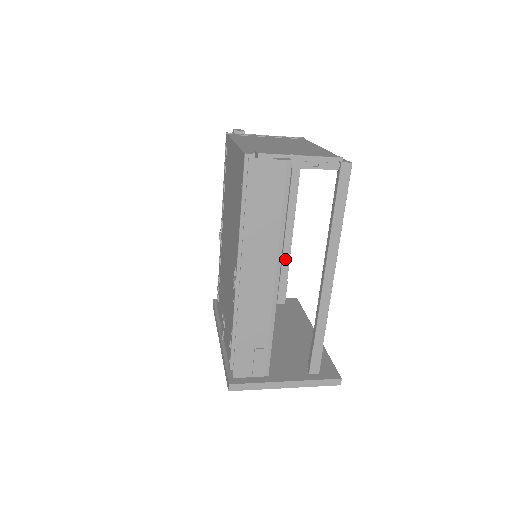
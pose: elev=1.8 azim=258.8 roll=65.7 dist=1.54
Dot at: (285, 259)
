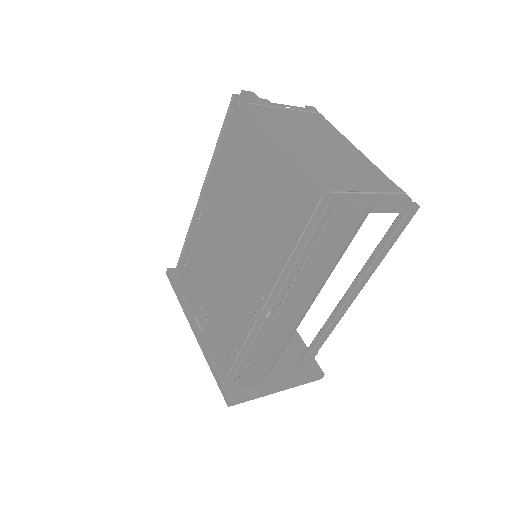
Dot at: occluded
